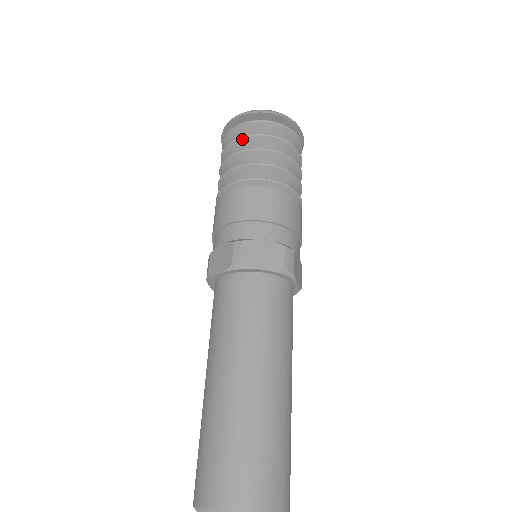
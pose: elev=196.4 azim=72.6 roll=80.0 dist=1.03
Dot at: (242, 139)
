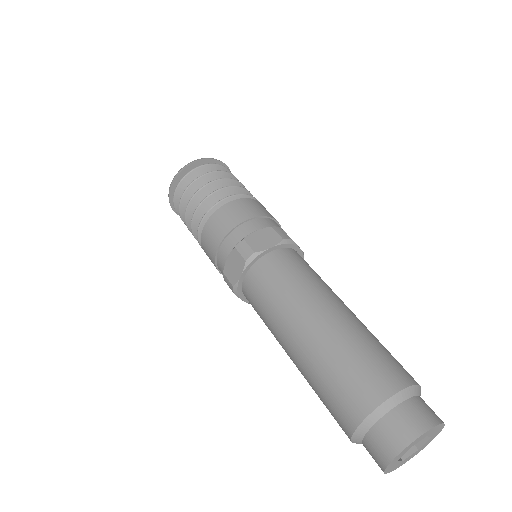
Dot at: (218, 172)
